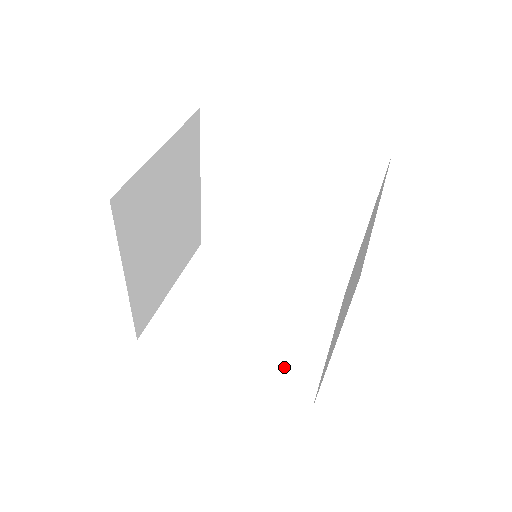
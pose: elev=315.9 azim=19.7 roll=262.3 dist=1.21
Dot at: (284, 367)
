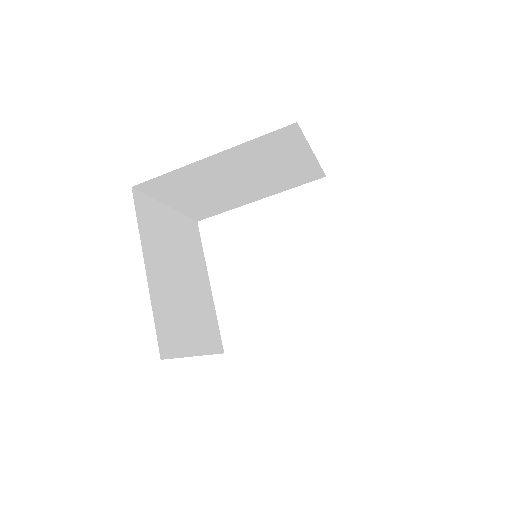
Dot at: occluded
